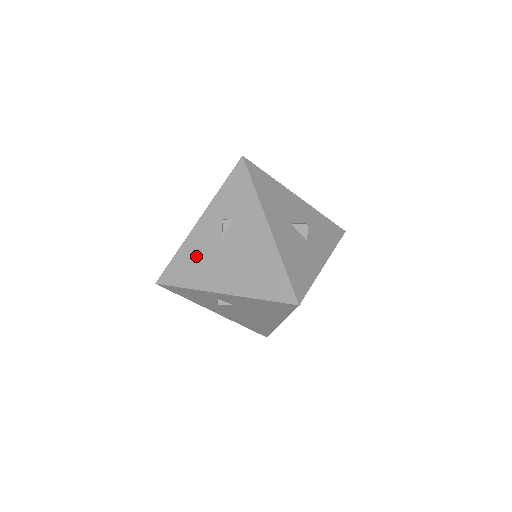
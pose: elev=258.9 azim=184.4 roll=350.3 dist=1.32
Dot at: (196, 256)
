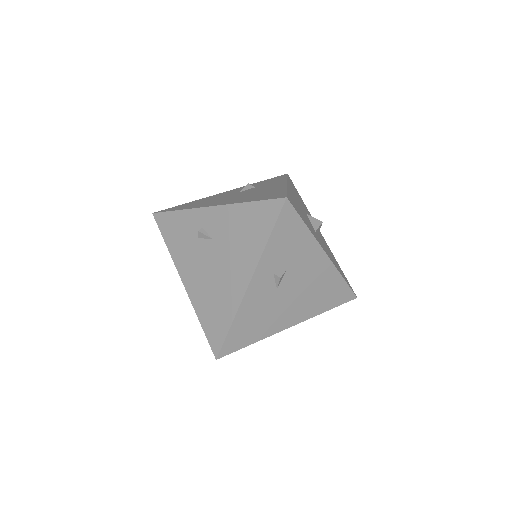
Dot at: (206, 200)
